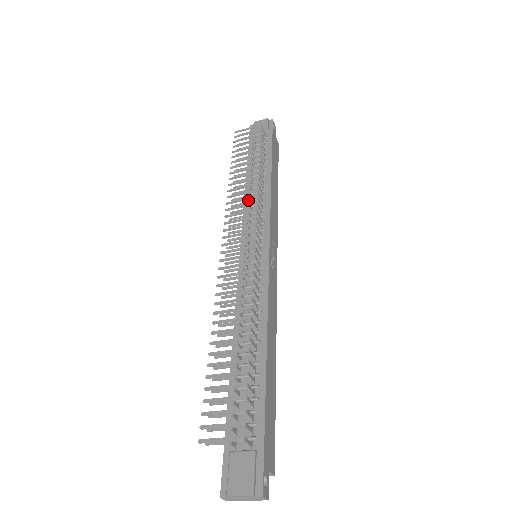
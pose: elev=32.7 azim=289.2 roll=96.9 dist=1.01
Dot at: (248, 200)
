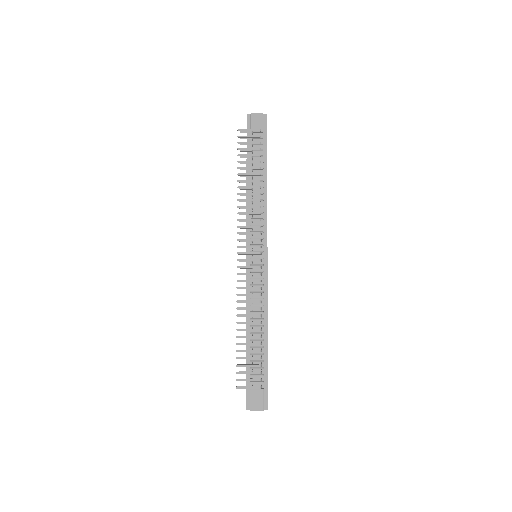
Dot at: occluded
